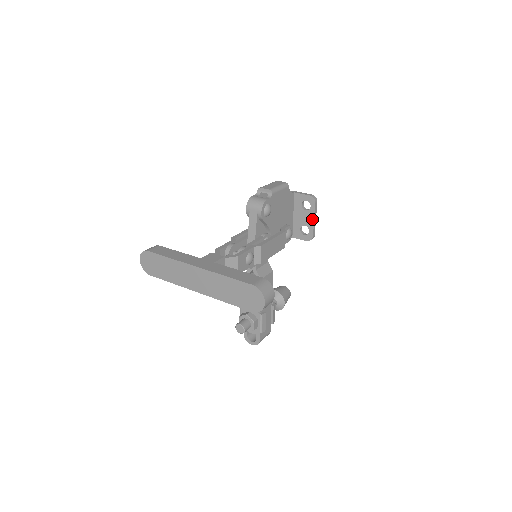
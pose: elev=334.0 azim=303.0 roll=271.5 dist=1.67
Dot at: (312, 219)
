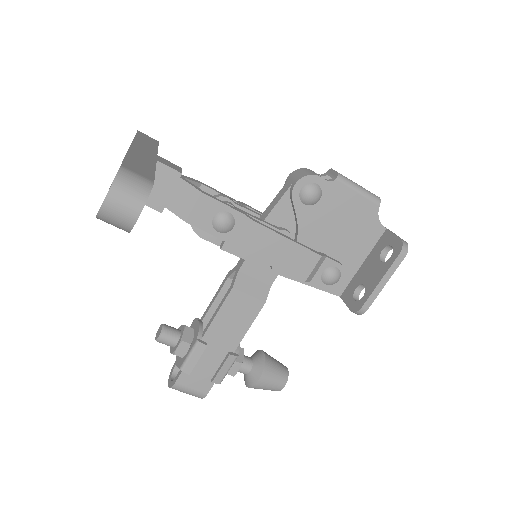
Dot at: (379, 278)
